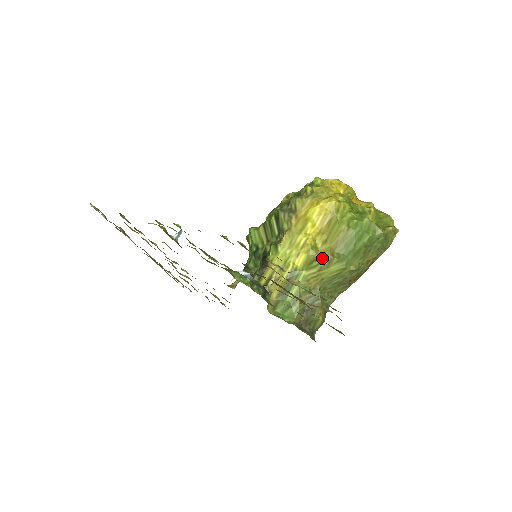
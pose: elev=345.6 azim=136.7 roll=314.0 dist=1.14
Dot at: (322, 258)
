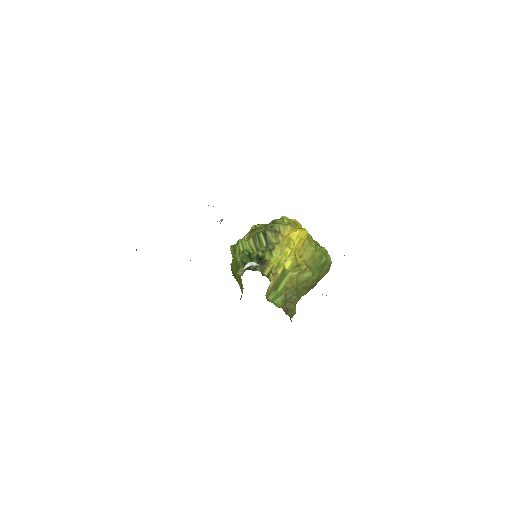
Dot at: (301, 266)
